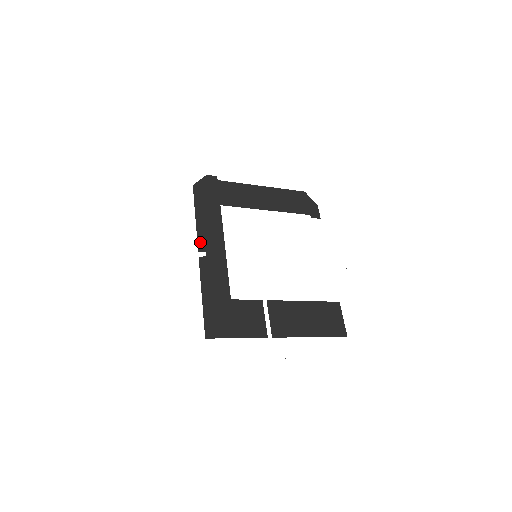
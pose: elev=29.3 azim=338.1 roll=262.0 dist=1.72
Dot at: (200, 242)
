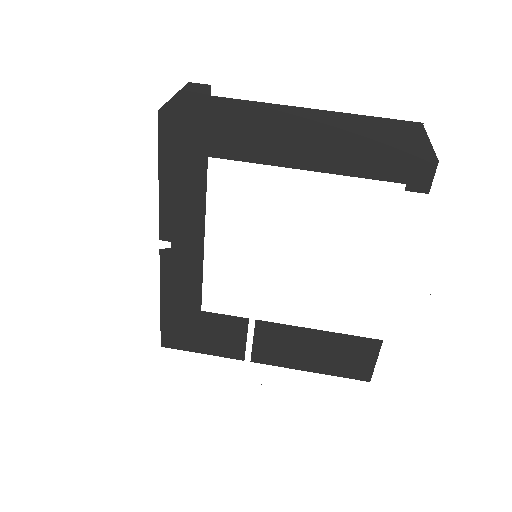
Dot at: (163, 225)
